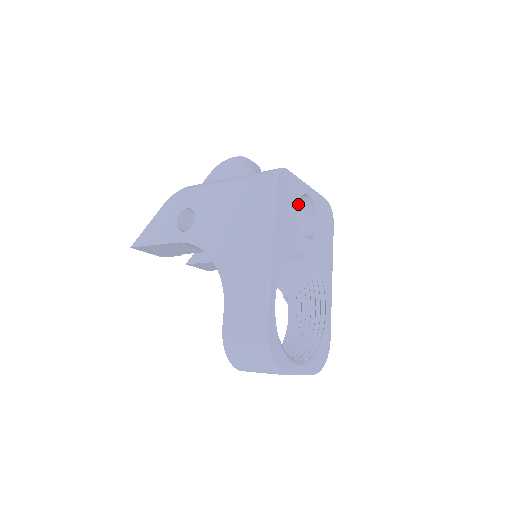
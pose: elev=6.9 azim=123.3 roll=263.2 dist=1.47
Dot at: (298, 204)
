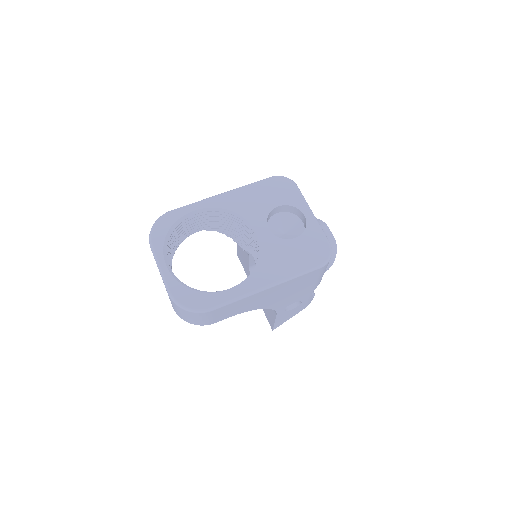
Dot at: (302, 229)
